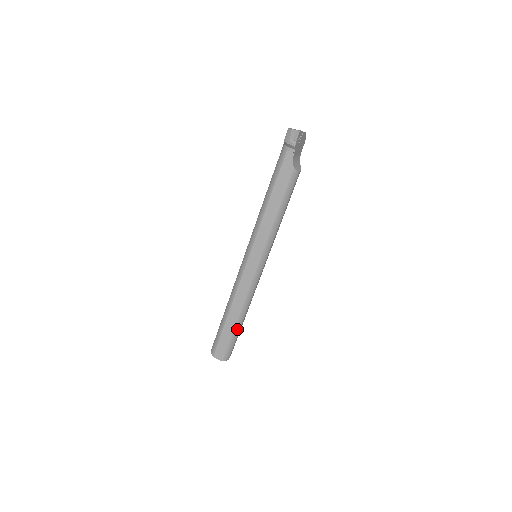
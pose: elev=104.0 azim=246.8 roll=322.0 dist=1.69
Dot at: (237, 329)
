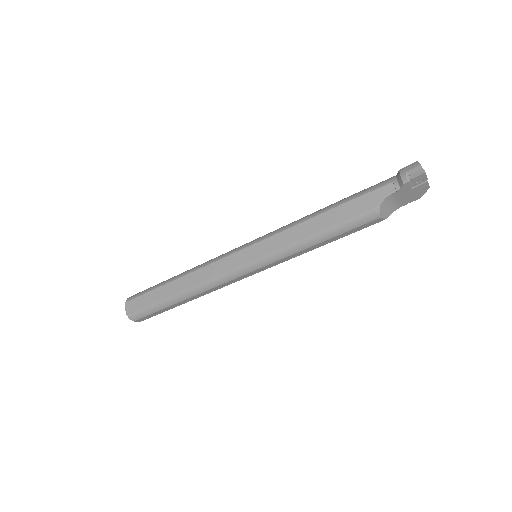
Dot at: (168, 302)
